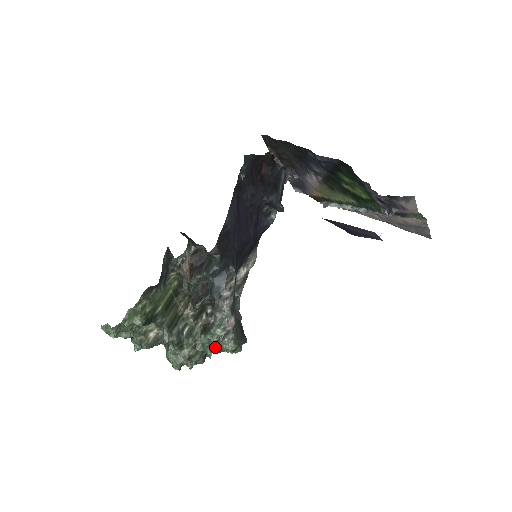
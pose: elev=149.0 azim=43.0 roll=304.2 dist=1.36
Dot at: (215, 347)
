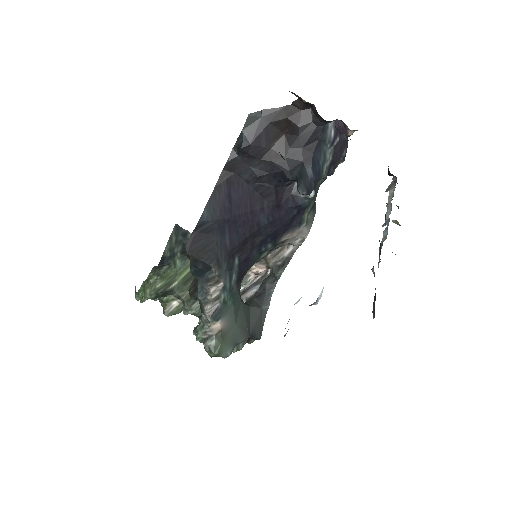
Dot at: occluded
